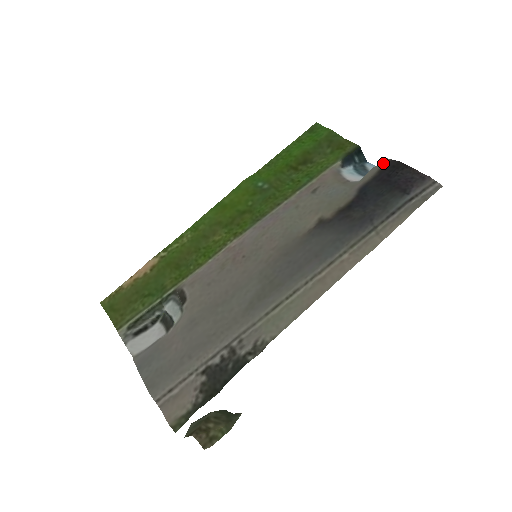
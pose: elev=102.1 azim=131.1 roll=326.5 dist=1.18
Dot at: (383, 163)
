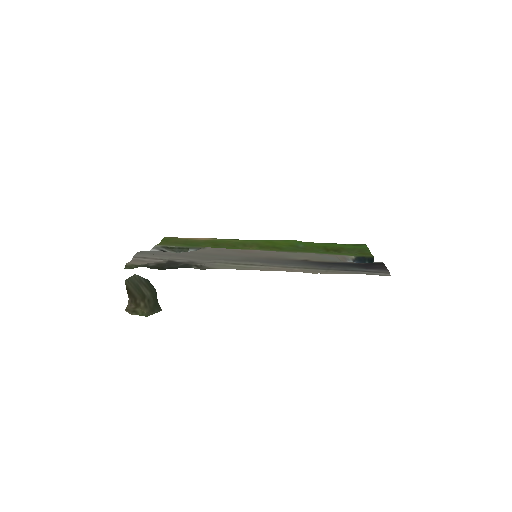
Dot at: (374, 262)
